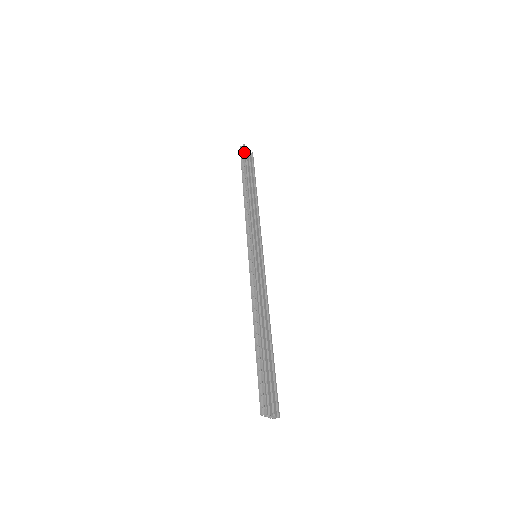
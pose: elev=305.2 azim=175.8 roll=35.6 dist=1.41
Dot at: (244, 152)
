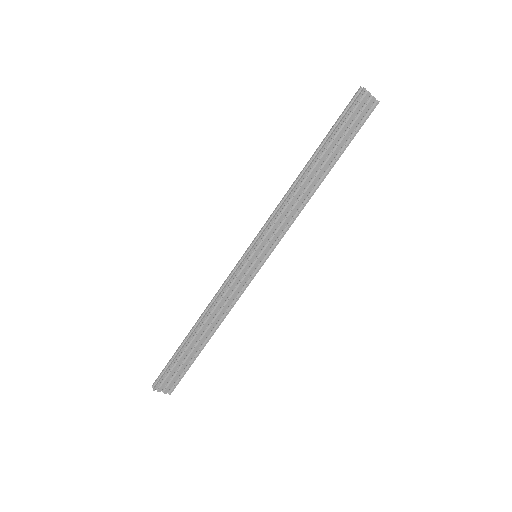
Dot at: (352, 104)
